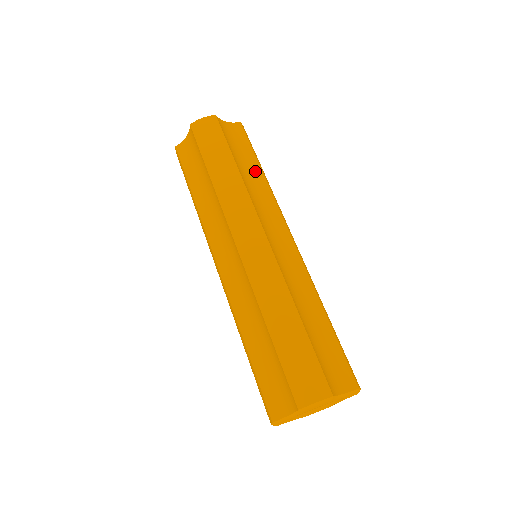
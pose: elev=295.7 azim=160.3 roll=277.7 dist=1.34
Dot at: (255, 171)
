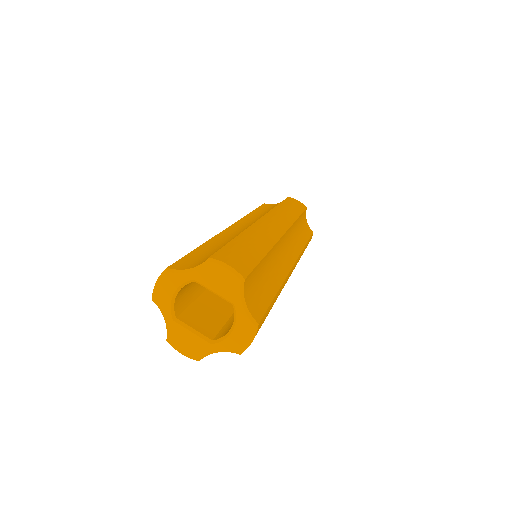
Dot at: (302, 239)
